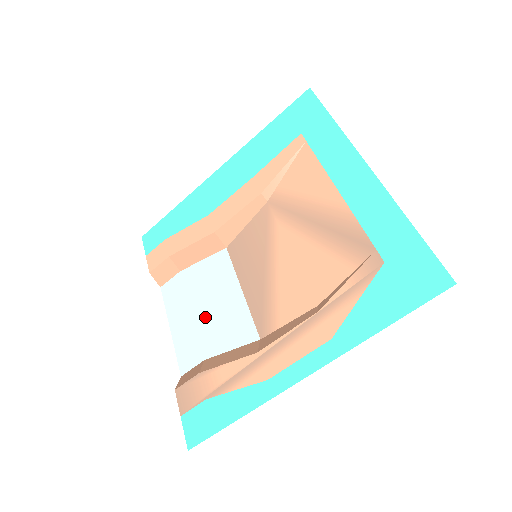
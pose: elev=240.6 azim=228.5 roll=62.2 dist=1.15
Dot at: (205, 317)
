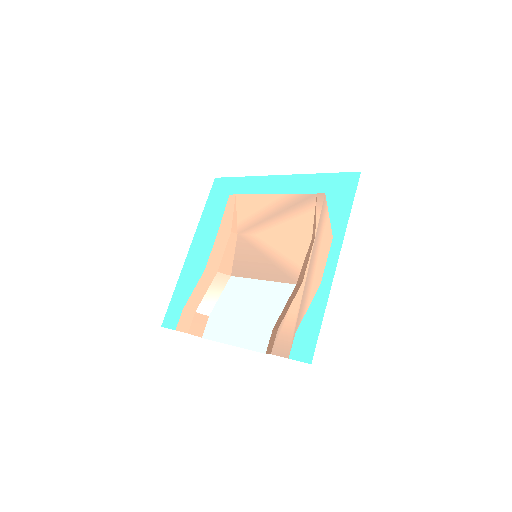
Dot at: (251, 314)
